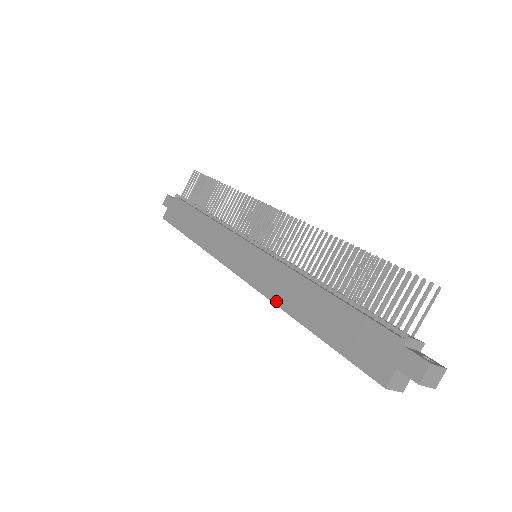
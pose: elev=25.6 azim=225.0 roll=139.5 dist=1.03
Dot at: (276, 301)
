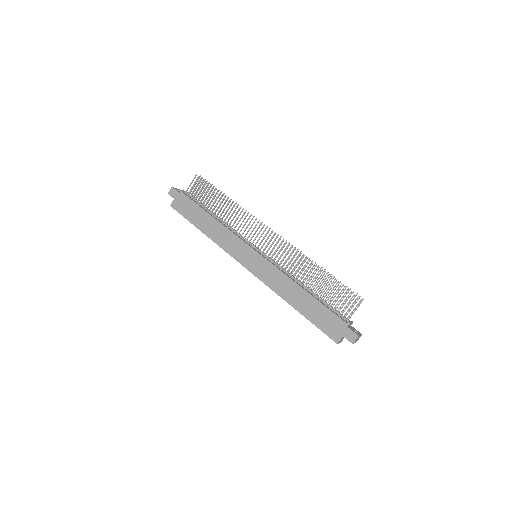
Dot at: (275, 291)
